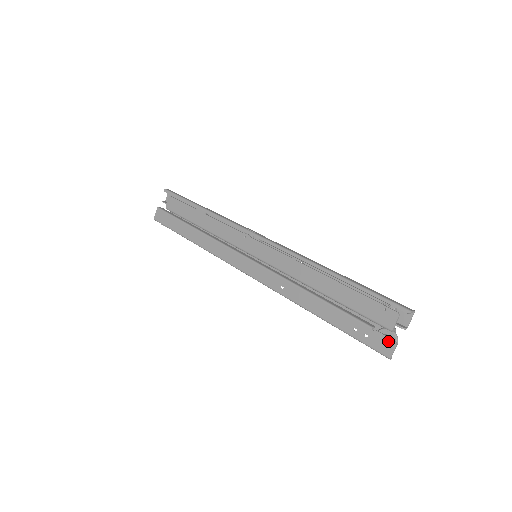
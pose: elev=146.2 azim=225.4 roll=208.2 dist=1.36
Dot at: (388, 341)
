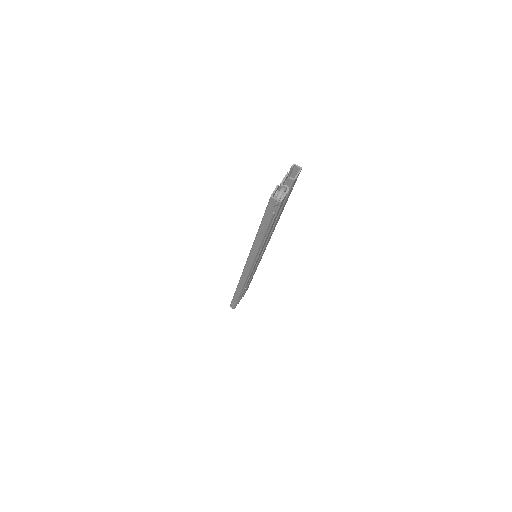
Dot at: occluded
